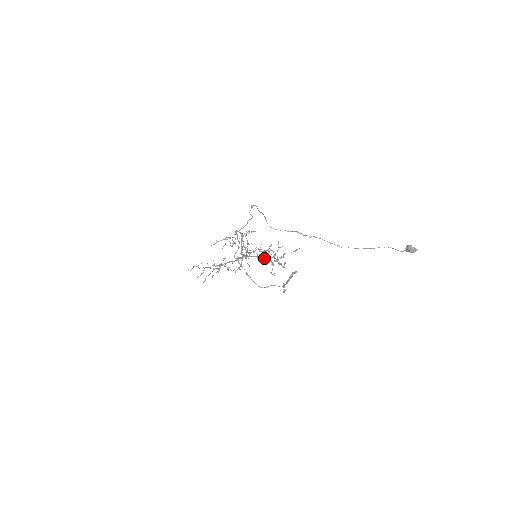
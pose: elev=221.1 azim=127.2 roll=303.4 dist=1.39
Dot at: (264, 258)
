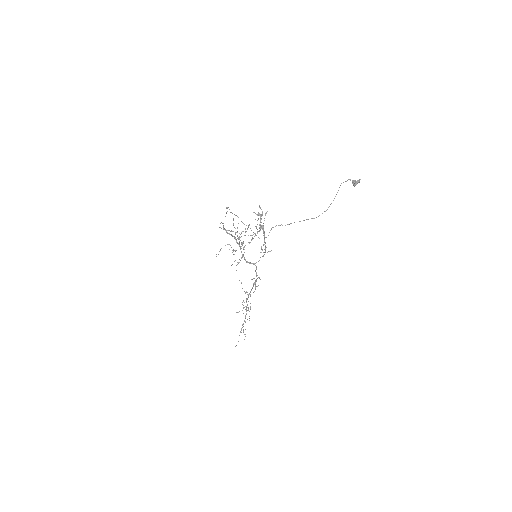
Dot at: (261, 252)
